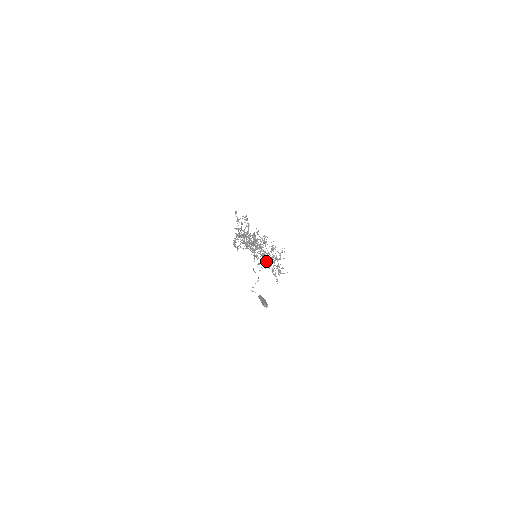
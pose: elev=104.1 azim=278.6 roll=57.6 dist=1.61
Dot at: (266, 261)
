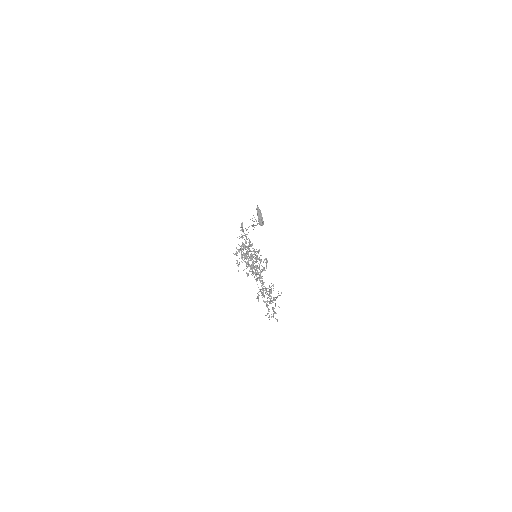
Dot at: (263, 291)
